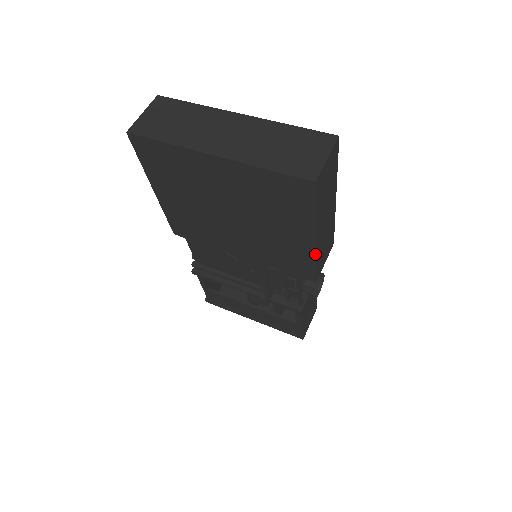
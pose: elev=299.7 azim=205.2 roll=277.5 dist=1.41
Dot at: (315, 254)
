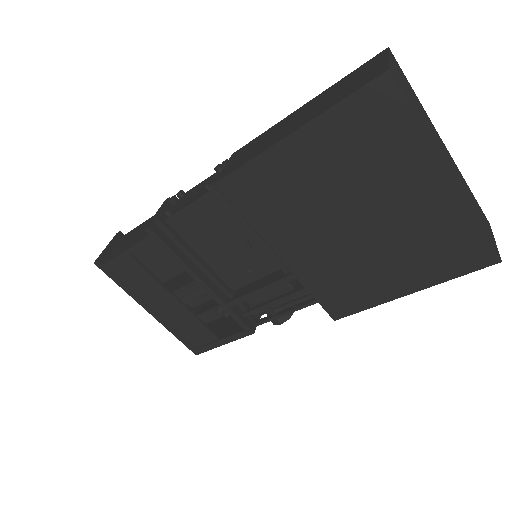
Dot at: (385, 302)
